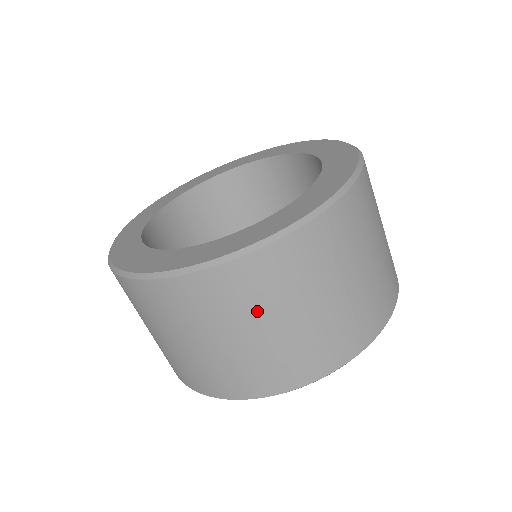
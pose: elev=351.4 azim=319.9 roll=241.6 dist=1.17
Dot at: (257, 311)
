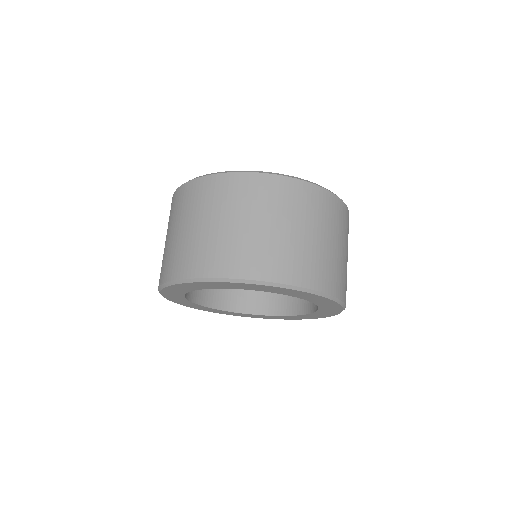
Dot at: (274, 211)
